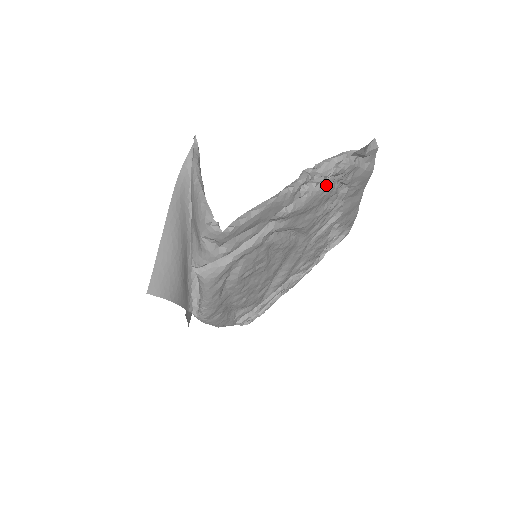
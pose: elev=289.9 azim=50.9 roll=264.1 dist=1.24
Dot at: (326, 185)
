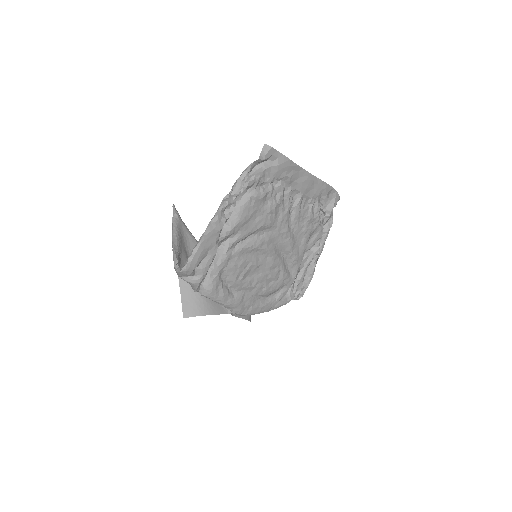
Dot at: (249, 196)
